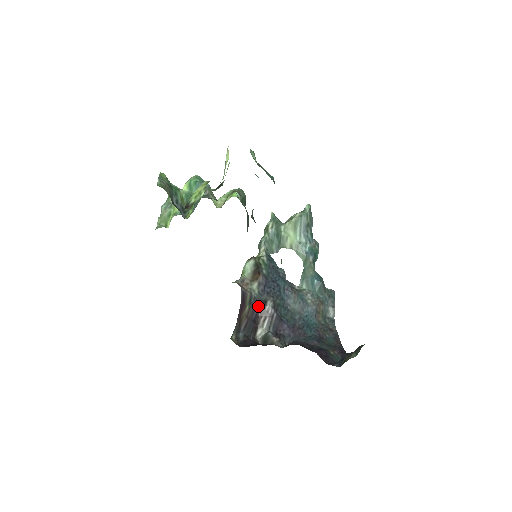
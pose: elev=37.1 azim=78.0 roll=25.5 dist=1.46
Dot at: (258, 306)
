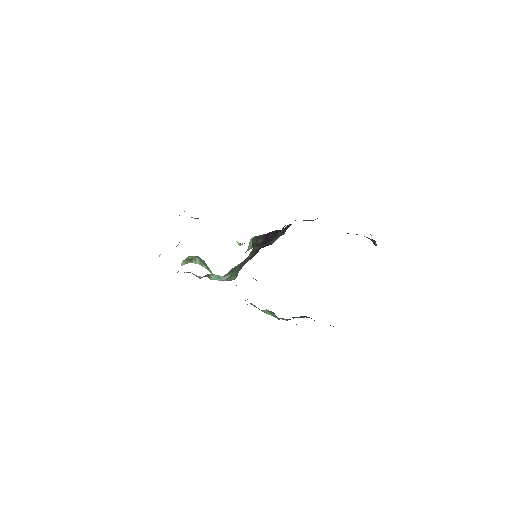
Dot at: occluded
